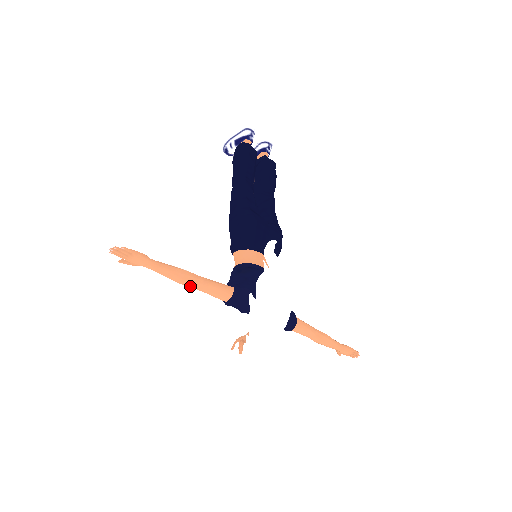
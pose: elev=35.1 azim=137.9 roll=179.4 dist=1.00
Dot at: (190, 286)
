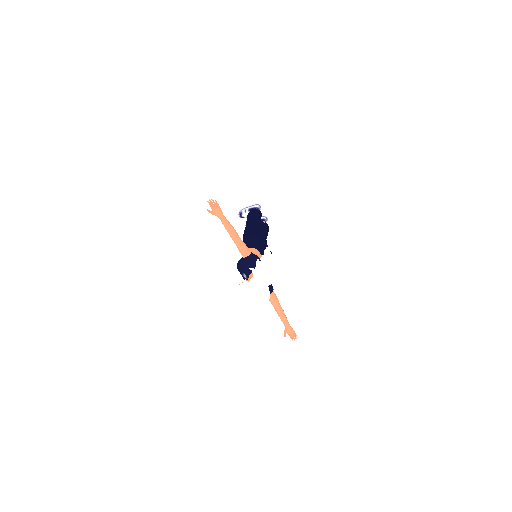
Dot at: (234, 238)
